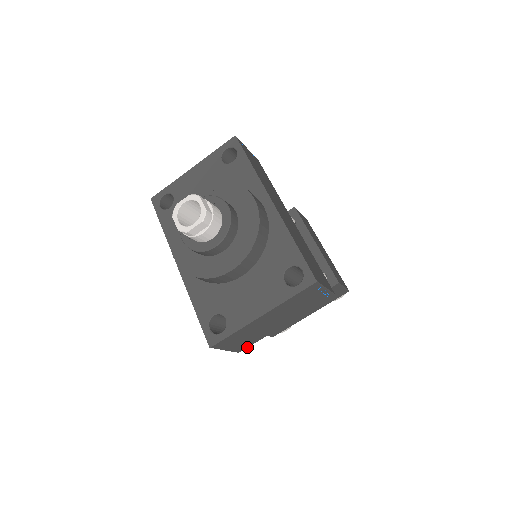
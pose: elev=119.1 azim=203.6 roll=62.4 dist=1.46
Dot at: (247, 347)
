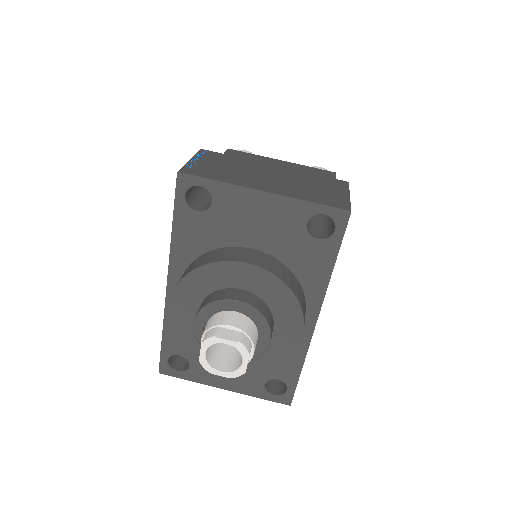
Dot at: occluded
